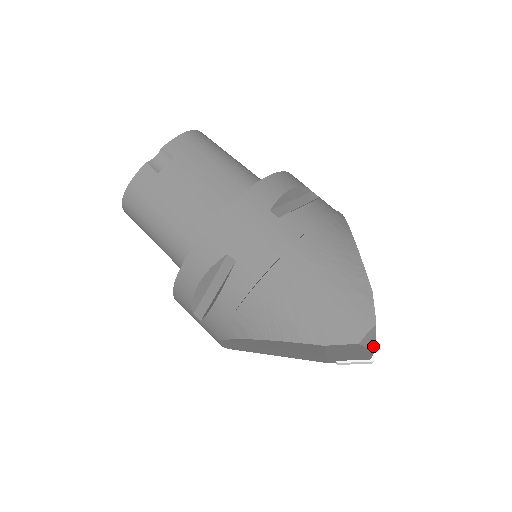
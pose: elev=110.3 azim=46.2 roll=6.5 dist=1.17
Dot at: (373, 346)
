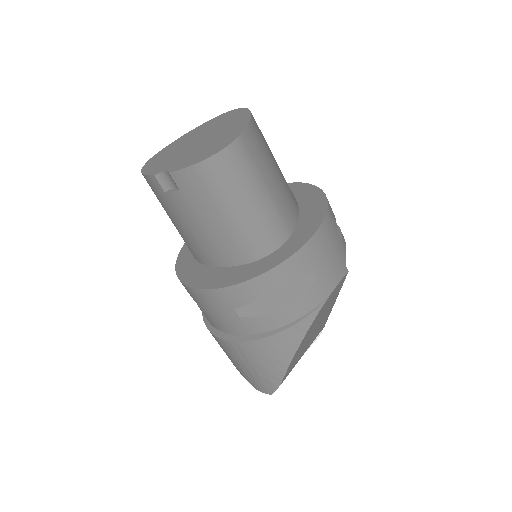
Dot at: occluded
